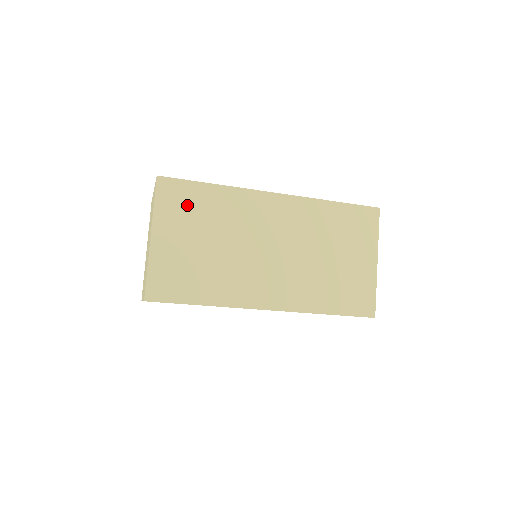
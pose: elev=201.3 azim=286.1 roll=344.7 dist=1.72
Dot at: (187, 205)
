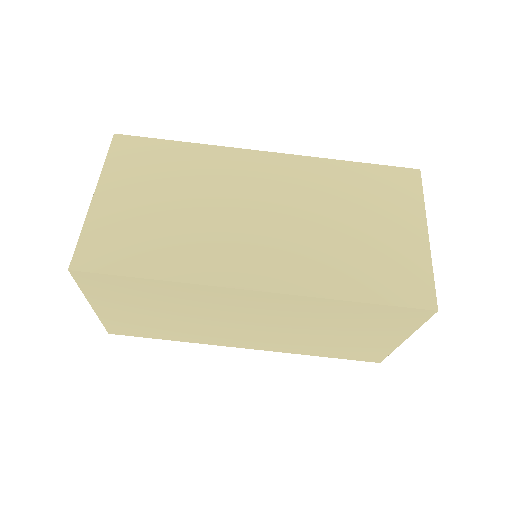
Dot at: occluded
